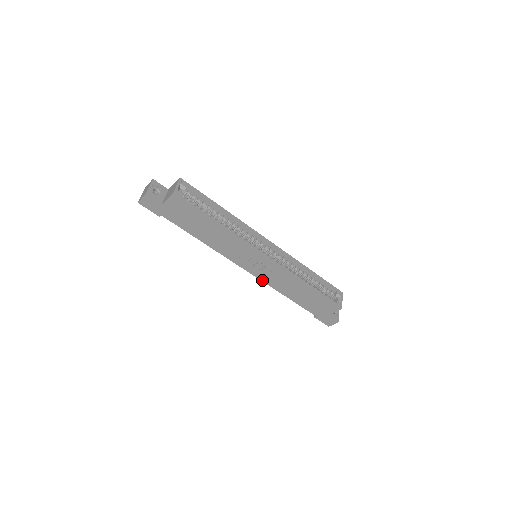
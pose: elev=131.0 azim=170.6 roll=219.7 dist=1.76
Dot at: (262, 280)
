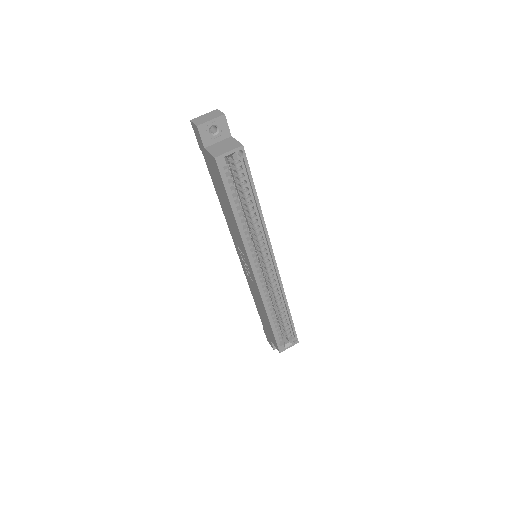
Dot at: occluded
